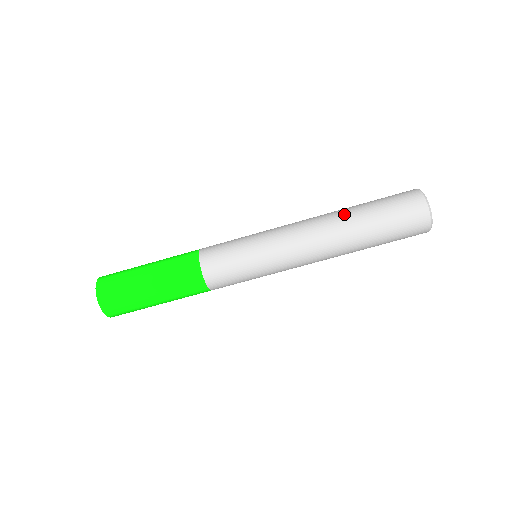
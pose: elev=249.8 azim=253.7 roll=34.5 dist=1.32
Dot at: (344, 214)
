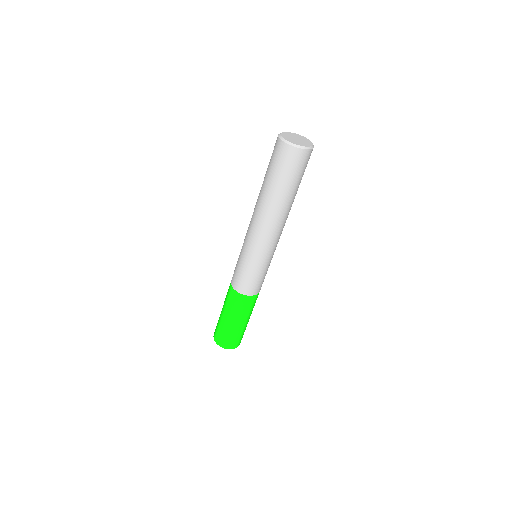
Dot at: (272, 203)
